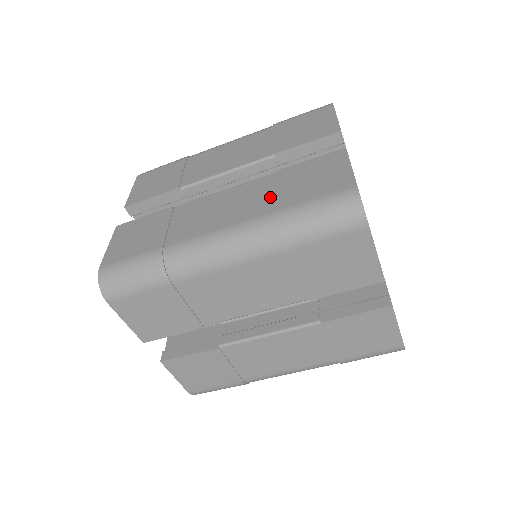
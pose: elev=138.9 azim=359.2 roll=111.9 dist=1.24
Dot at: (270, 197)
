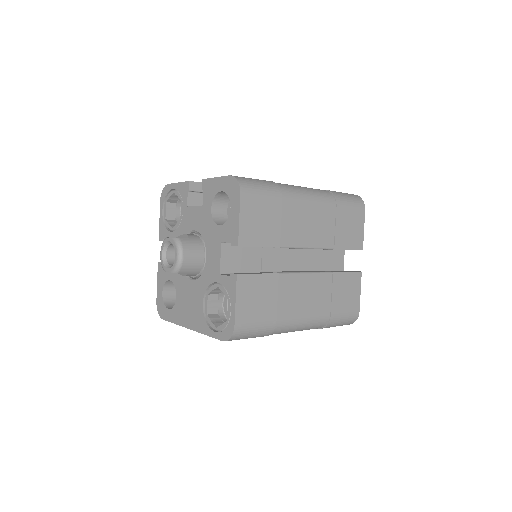
Dot at: occluded
